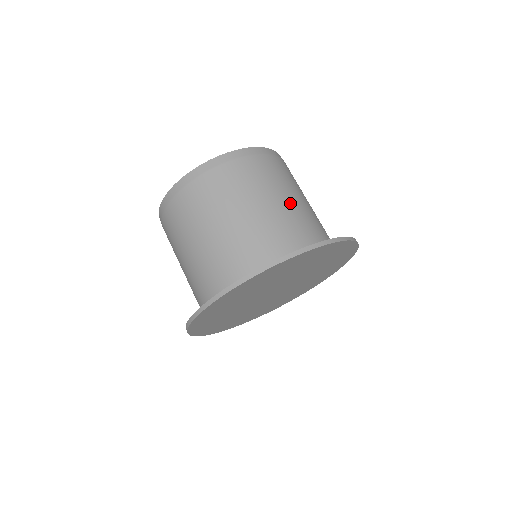
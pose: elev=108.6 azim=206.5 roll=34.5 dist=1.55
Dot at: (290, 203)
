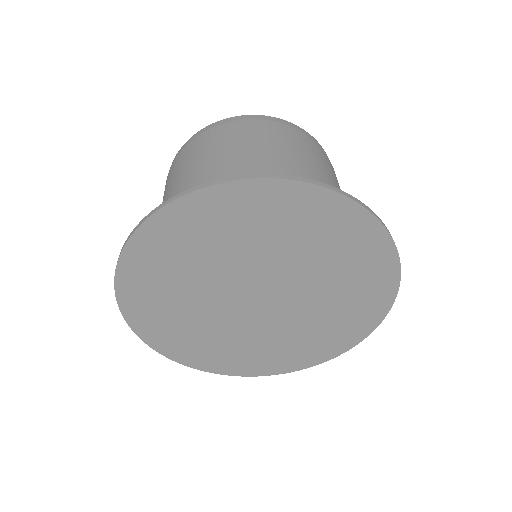
Dot at: (236, 161)
